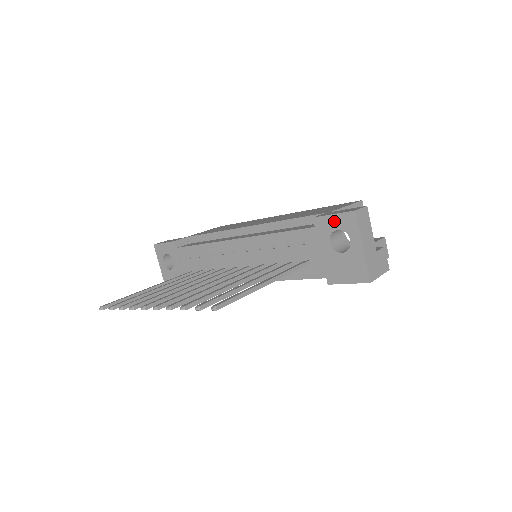
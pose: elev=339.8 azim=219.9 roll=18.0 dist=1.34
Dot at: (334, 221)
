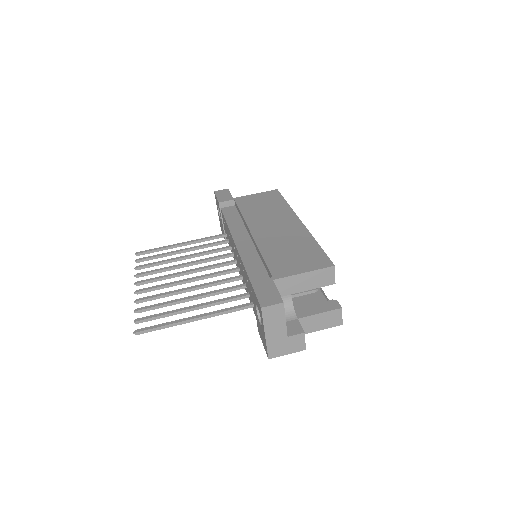
Dot at: (256, 299)
